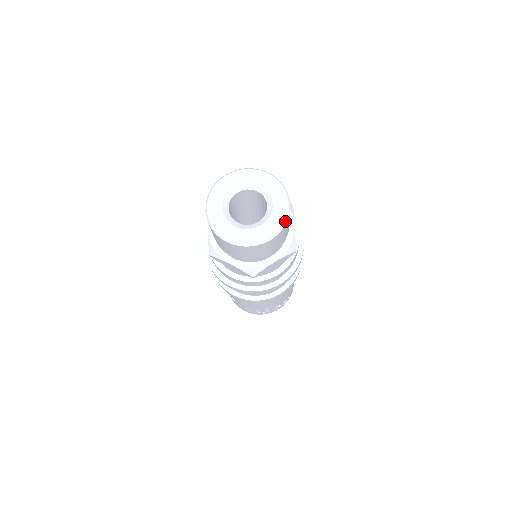
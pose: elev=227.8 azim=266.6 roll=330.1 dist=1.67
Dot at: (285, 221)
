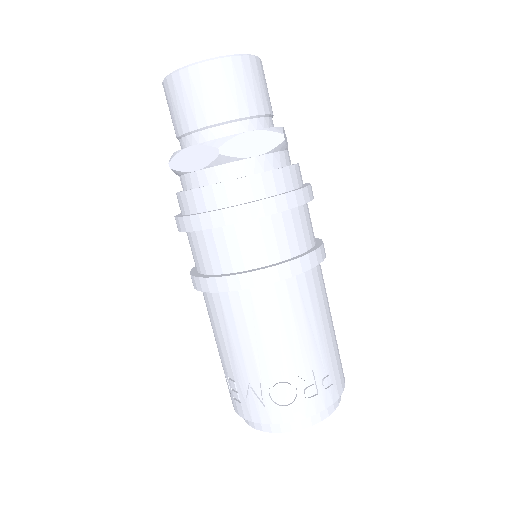
Dot at: (251, 55)
